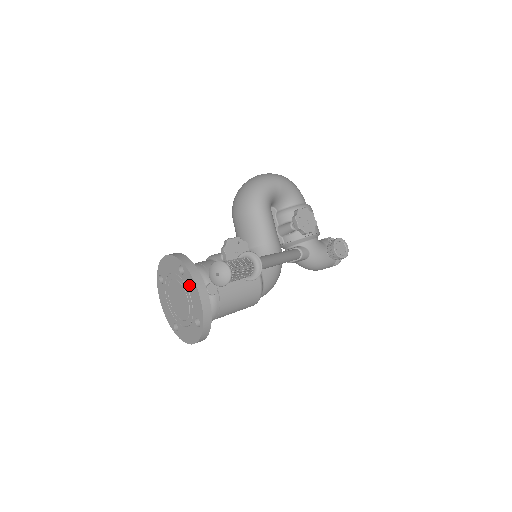
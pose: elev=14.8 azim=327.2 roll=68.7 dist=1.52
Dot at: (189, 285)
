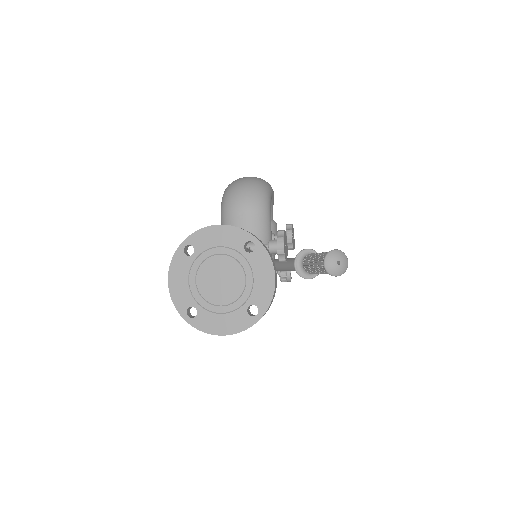
Dot at: (259, 266)
